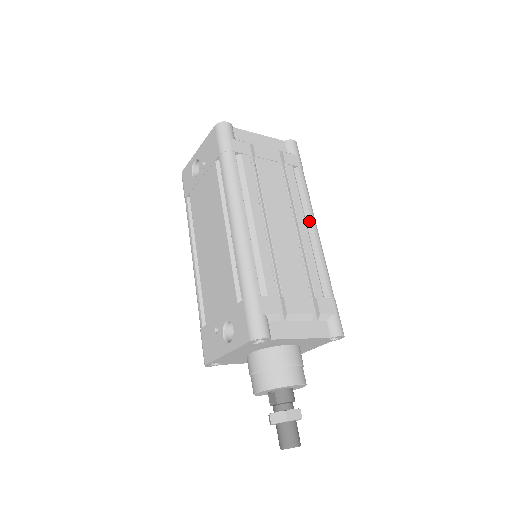
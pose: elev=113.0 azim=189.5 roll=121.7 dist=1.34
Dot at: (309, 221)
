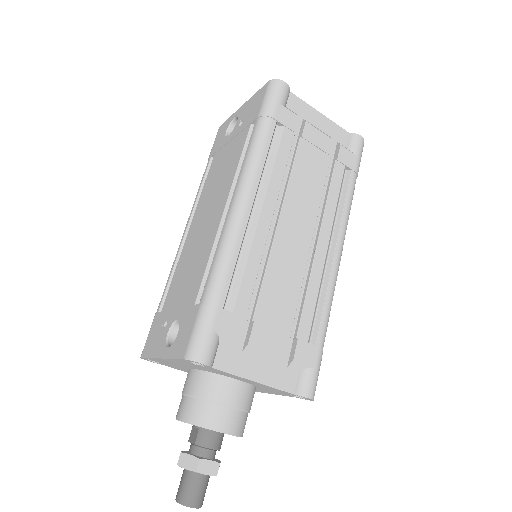
Dot at: (335, 240)
